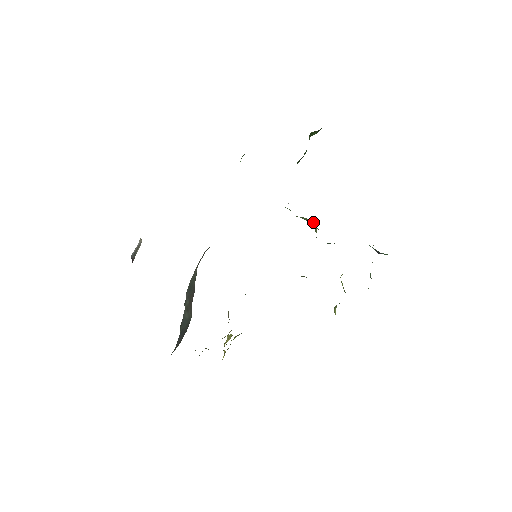
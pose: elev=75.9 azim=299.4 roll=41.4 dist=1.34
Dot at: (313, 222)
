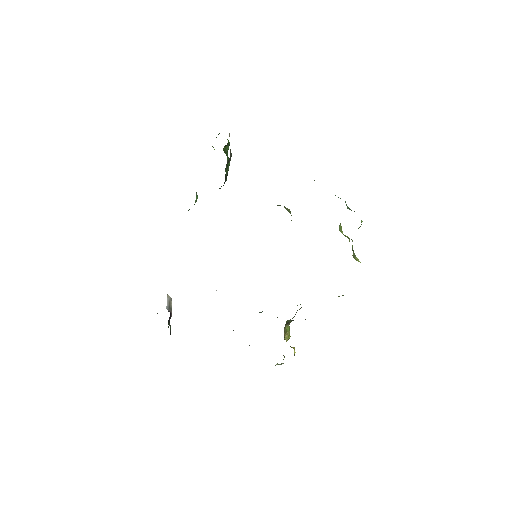
Dot at: occluded
